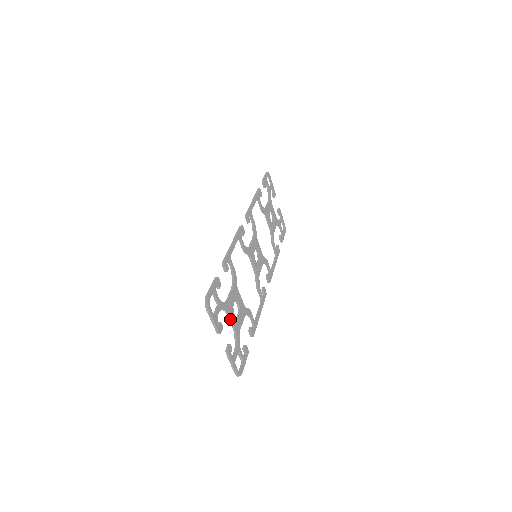
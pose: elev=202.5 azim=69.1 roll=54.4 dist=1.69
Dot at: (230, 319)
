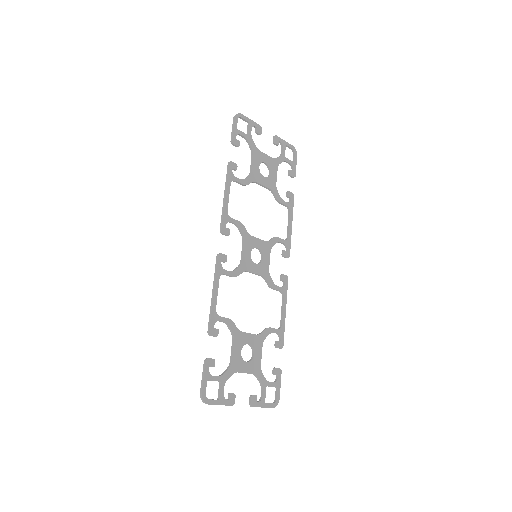
Dot at: occluded
